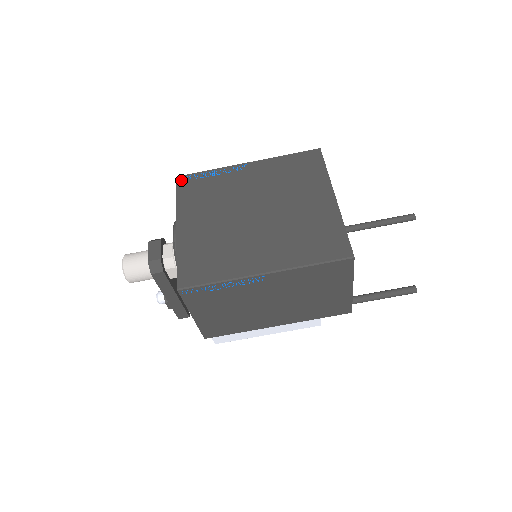
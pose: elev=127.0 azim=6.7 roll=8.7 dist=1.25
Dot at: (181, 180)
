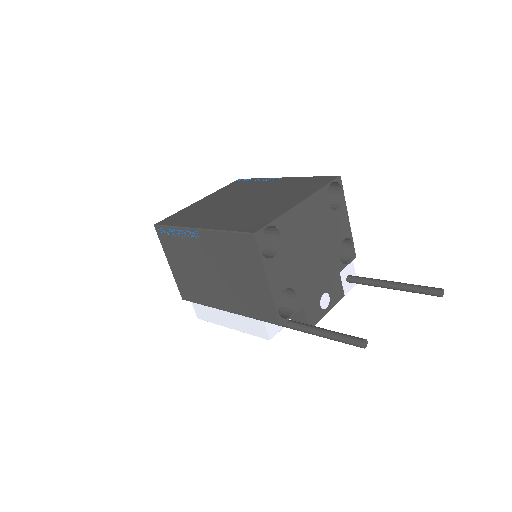
Dot at: (239, 180)
